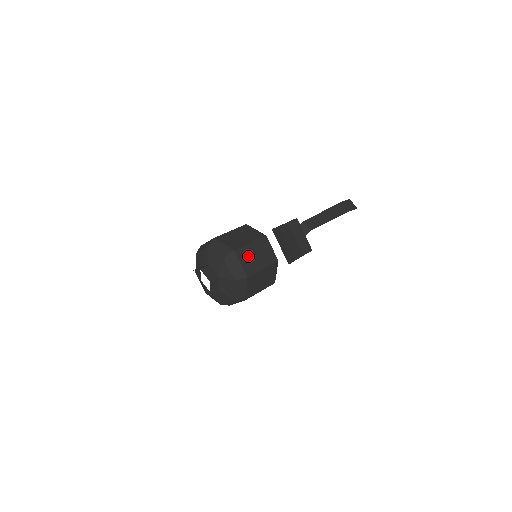
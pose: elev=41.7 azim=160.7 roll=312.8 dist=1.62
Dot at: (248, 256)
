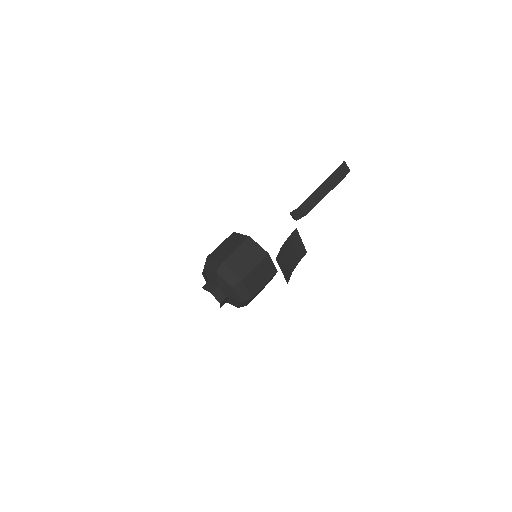
Dot at: (253, 280)
